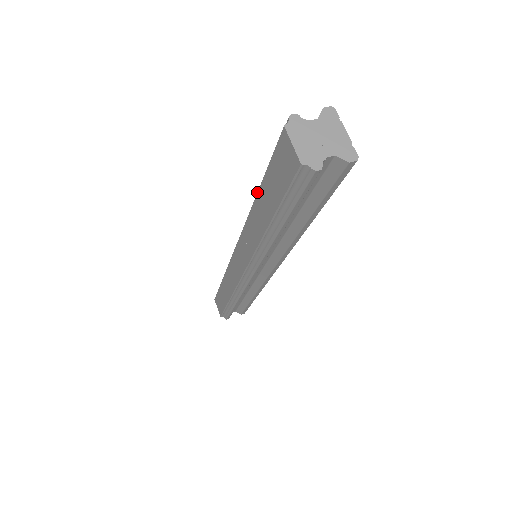
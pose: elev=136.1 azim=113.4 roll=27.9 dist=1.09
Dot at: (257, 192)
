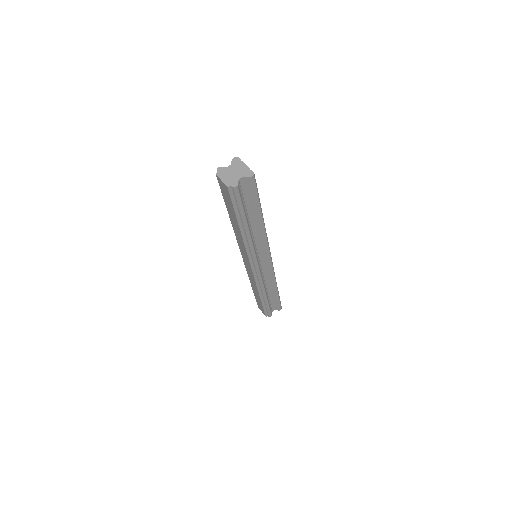
Dot at: (228, 213)
